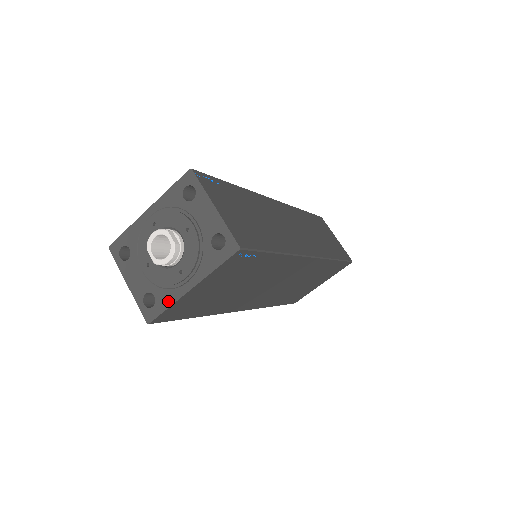
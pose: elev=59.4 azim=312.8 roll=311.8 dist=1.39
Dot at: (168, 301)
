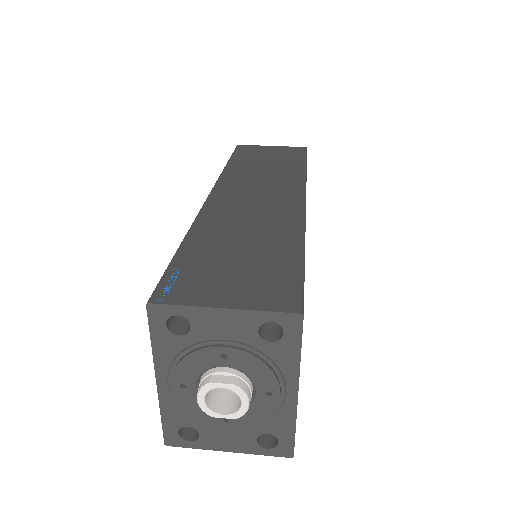
Dot at: (288, 425)
